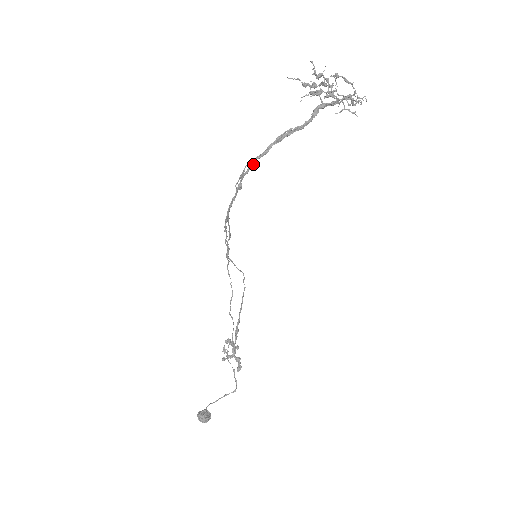
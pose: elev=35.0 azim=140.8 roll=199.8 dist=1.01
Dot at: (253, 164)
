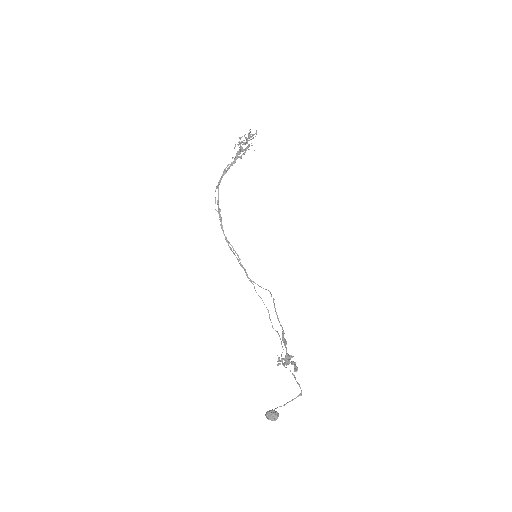
Dot at: (218, 192)
